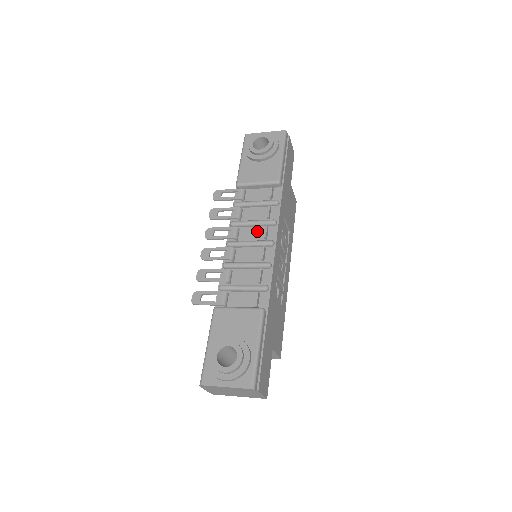
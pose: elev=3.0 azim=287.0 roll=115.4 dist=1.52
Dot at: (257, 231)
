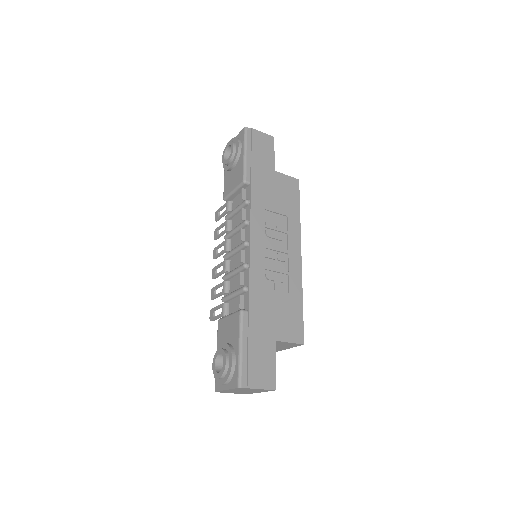
Dot at: (239, 236)
